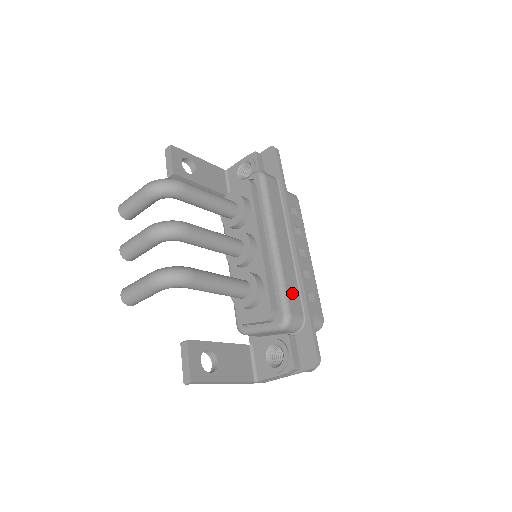
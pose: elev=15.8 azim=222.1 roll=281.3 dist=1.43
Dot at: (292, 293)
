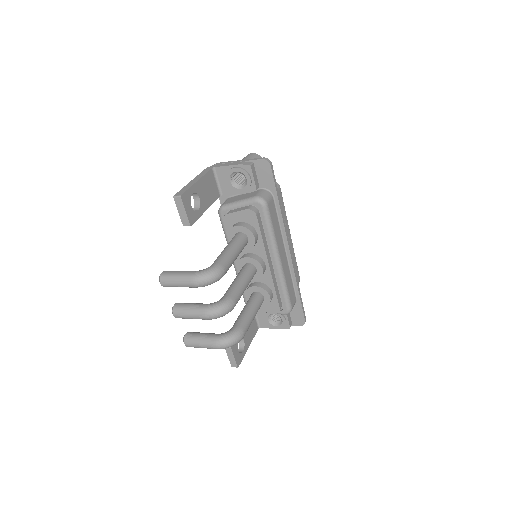
Dot at: (291, 291)
